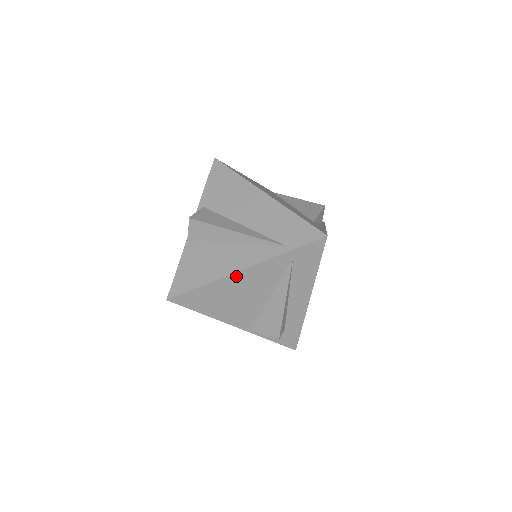
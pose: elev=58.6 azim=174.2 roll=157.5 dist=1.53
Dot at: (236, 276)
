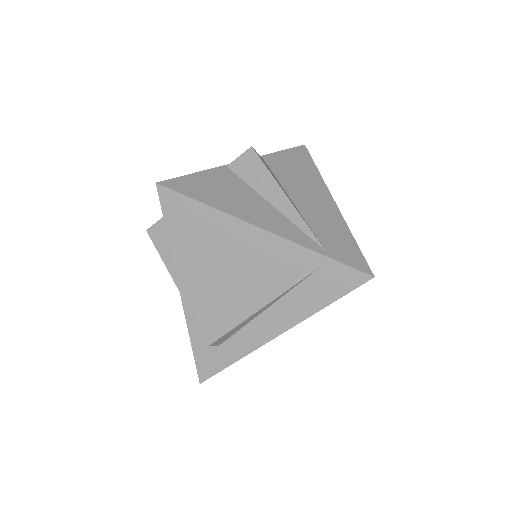
Dot at: (248, 229)
